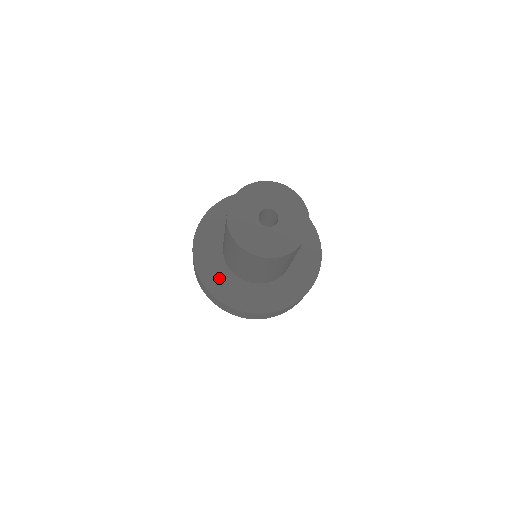
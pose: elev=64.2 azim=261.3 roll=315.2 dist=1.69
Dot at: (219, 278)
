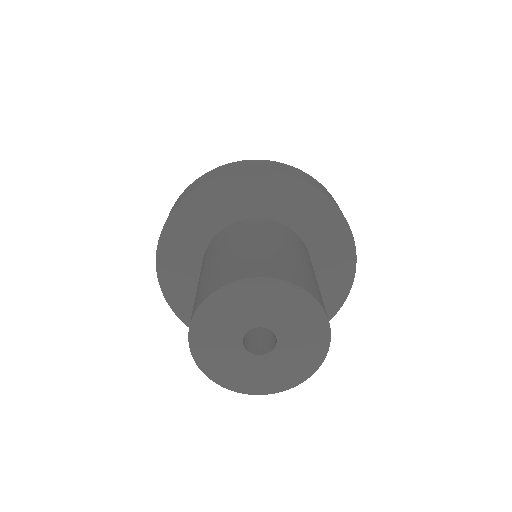
Dot at: (182, 255)
